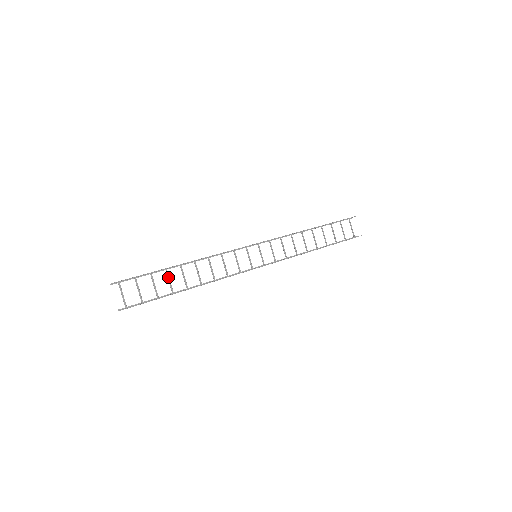
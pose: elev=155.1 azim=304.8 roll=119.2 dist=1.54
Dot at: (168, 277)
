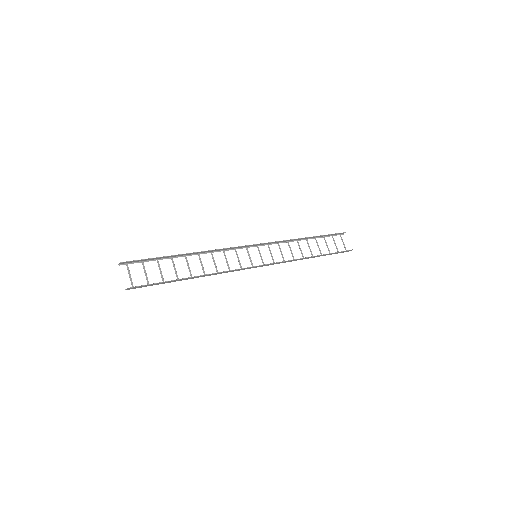
Dot at: (173, 265)
